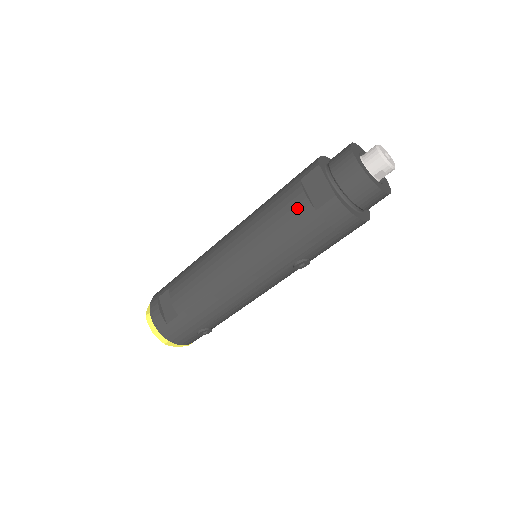
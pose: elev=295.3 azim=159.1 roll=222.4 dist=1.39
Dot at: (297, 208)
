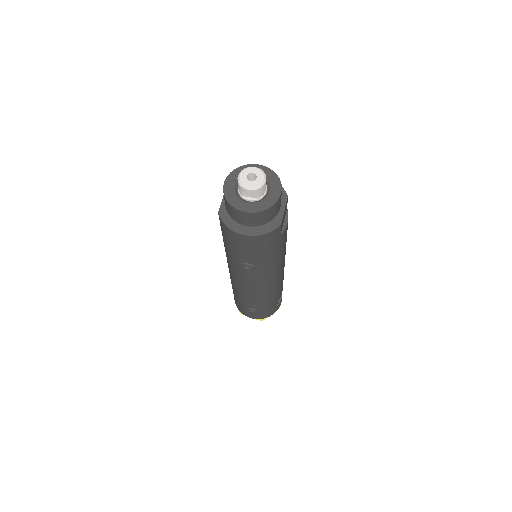
Dot at: occluded
